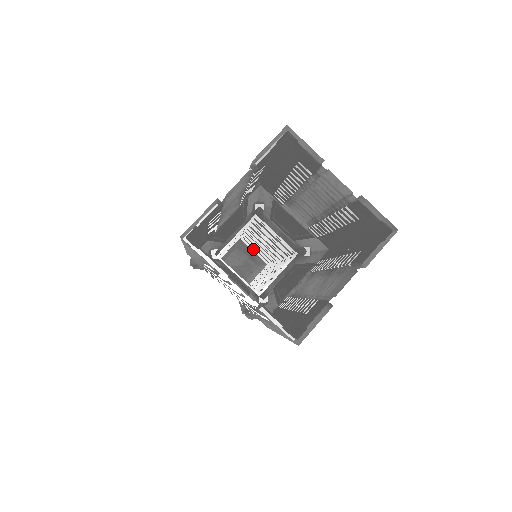
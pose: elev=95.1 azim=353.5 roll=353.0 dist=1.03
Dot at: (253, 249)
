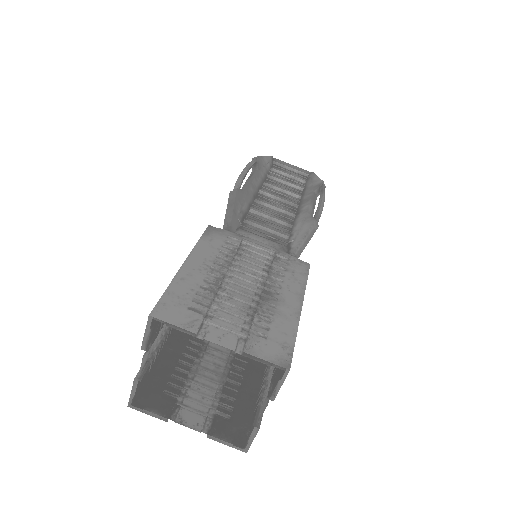
Dot at: occluded
